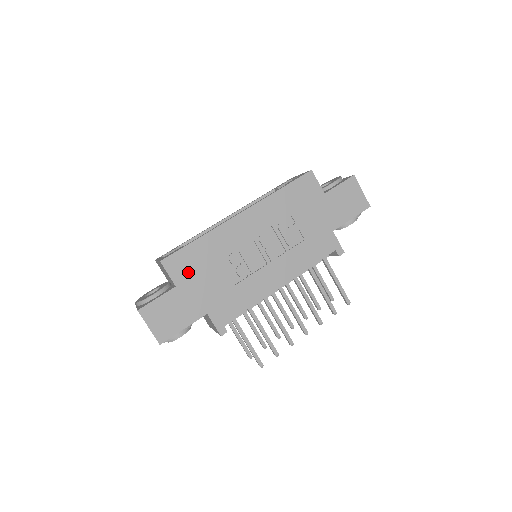
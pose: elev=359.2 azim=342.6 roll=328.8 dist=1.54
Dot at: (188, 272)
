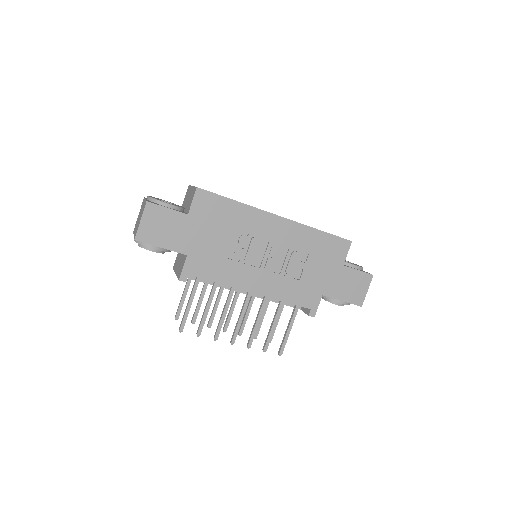
Dot at: (206, 215)
